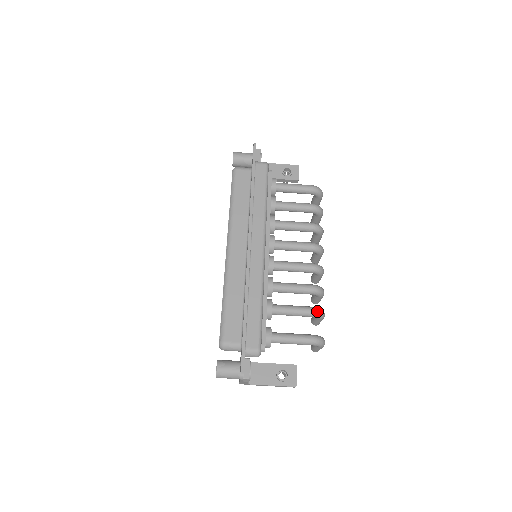
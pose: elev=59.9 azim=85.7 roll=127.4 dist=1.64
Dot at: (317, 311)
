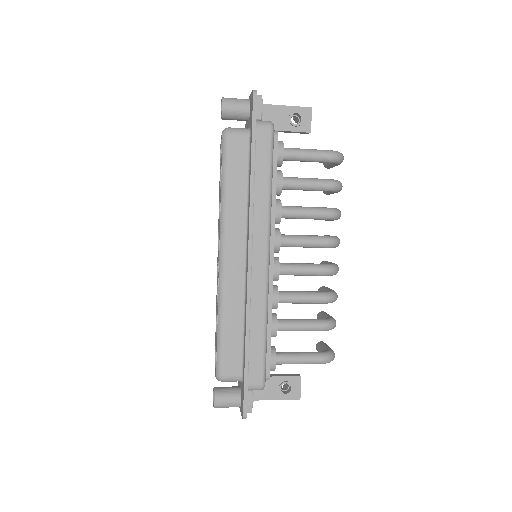
Dot at: (329, 326)
